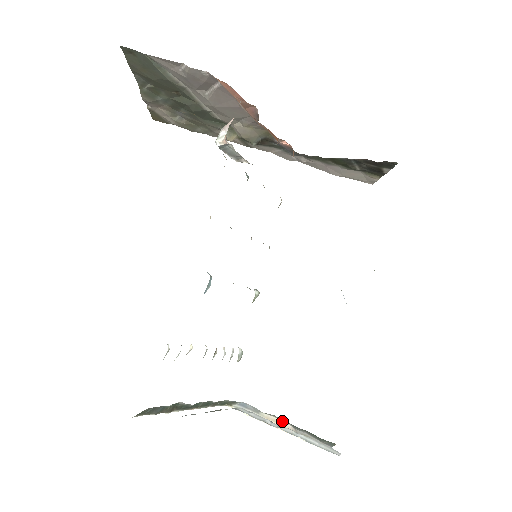
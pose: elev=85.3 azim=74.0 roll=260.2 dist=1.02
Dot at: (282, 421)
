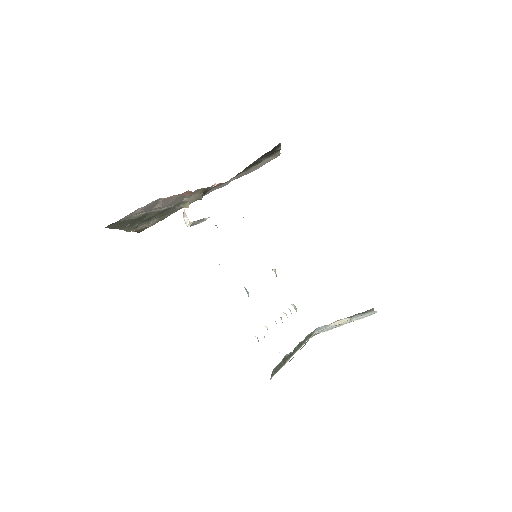
Dot at: (342, 320)
